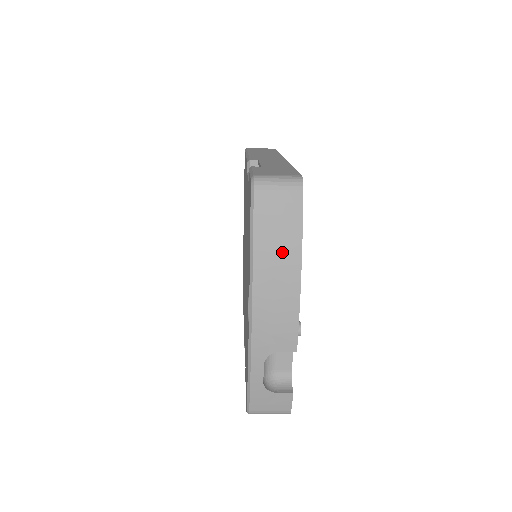
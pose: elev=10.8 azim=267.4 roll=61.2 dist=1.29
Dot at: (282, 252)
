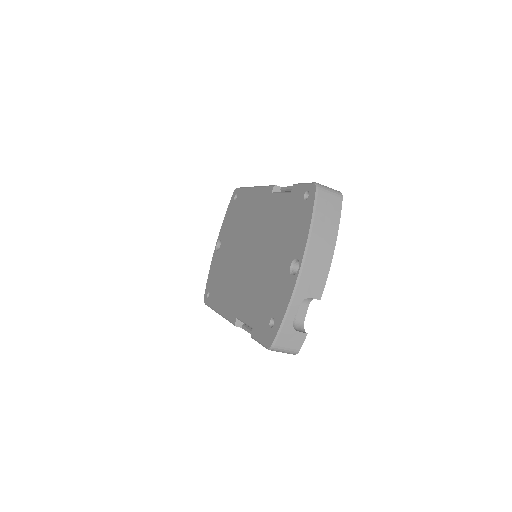
Dot at: (328, 231)
